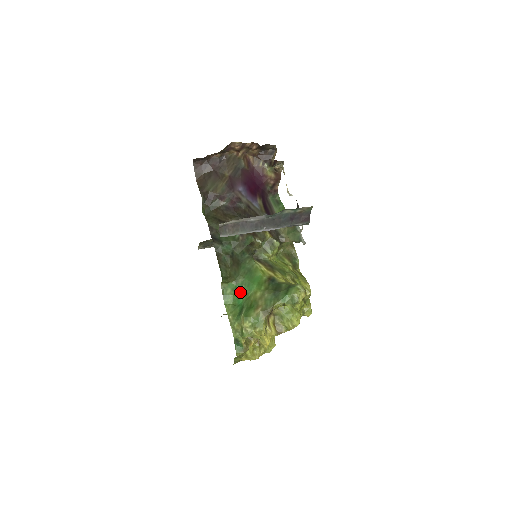
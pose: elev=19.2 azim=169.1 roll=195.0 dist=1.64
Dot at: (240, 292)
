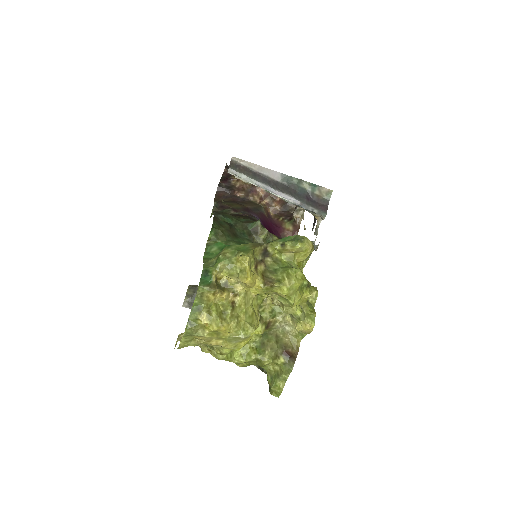
Dot at: occluded
